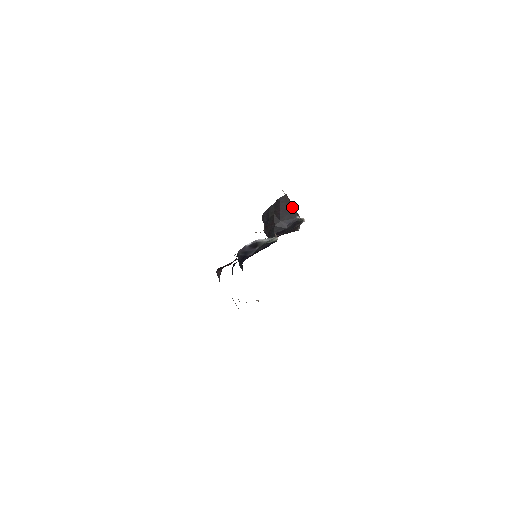
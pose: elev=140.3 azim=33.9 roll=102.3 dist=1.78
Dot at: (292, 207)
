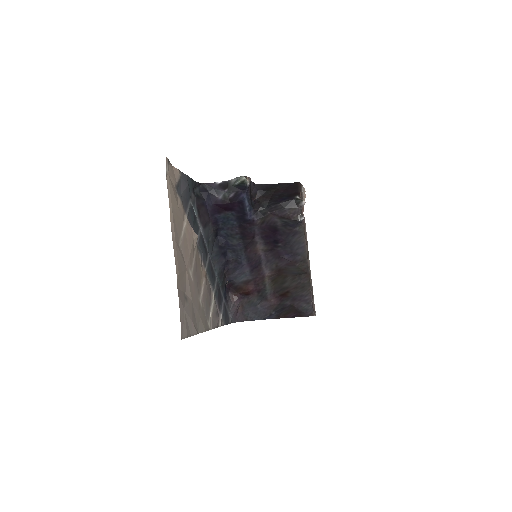
Dot at: (298, 191)
